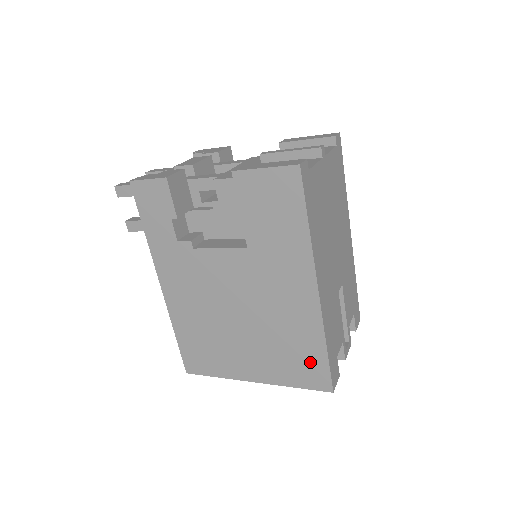
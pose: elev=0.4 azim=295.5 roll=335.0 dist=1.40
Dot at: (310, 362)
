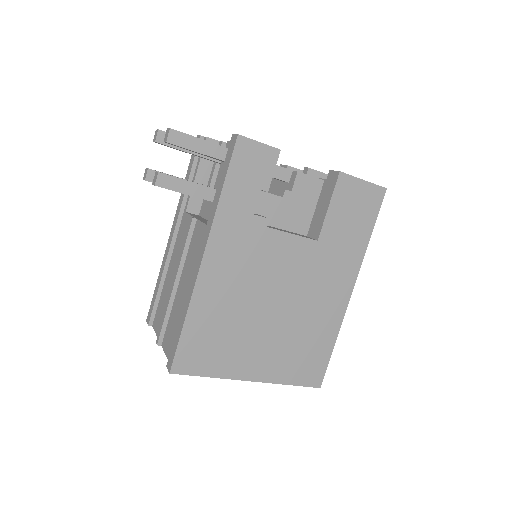
Dot at: (316, 357)
